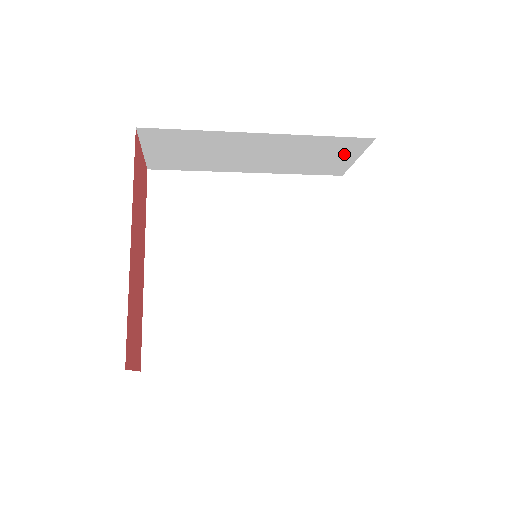
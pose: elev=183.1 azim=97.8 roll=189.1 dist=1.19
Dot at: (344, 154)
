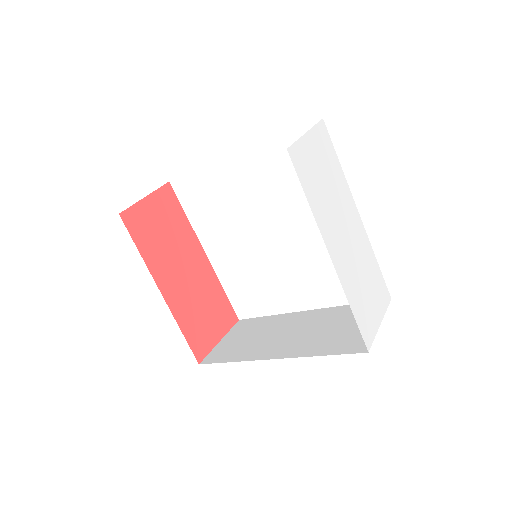
Dot at: occluded
